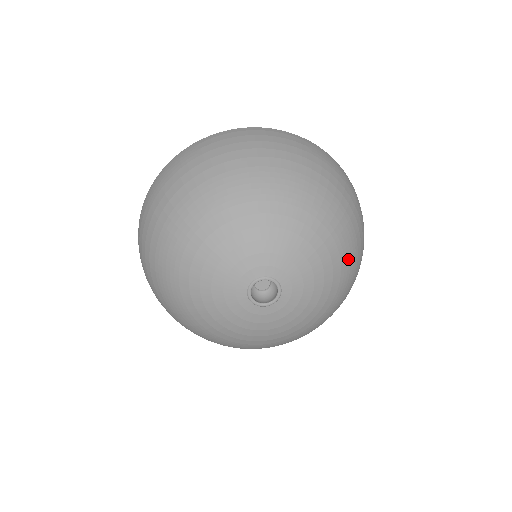
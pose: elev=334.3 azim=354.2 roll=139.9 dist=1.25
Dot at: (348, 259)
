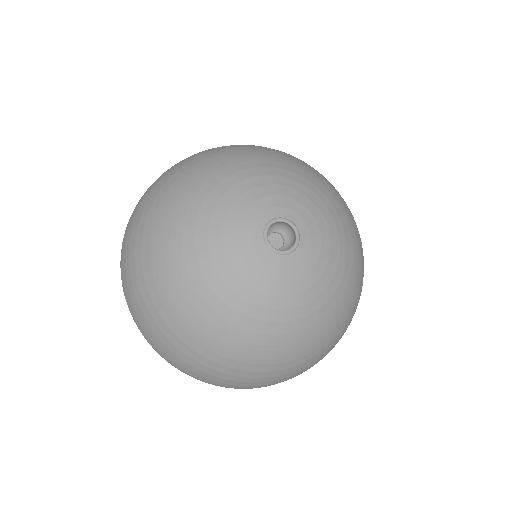
Dot at: (356, 242)
